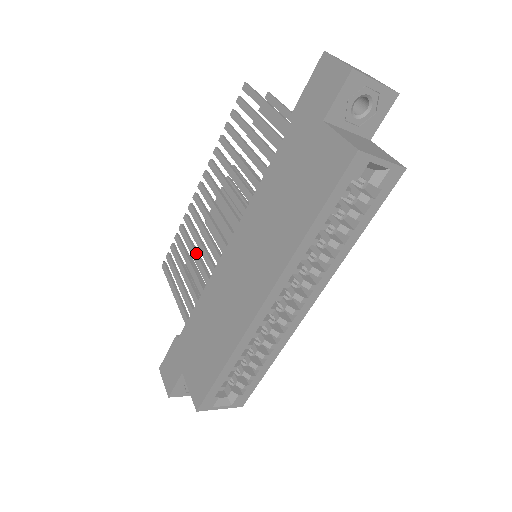
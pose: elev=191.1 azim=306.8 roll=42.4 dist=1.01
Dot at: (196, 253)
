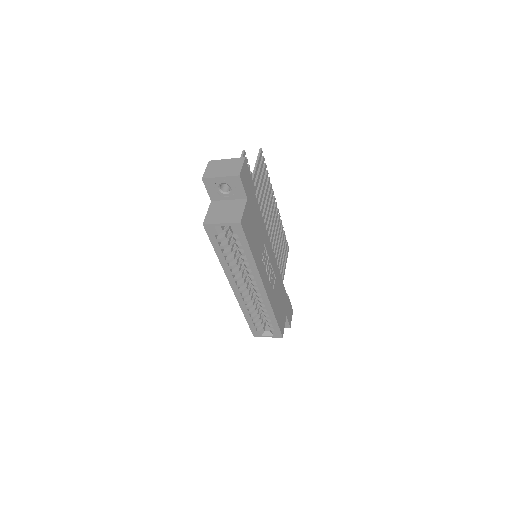
Dot at: occluded
